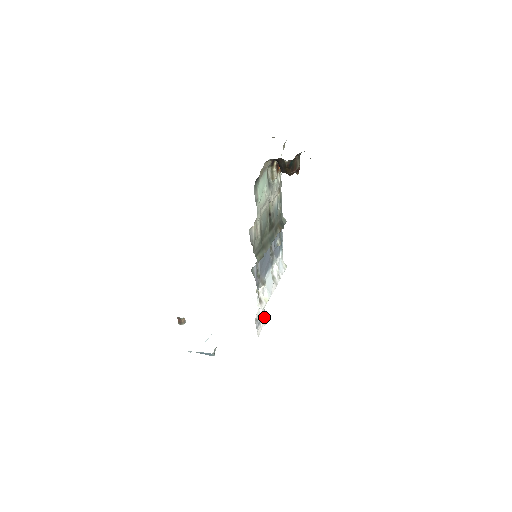
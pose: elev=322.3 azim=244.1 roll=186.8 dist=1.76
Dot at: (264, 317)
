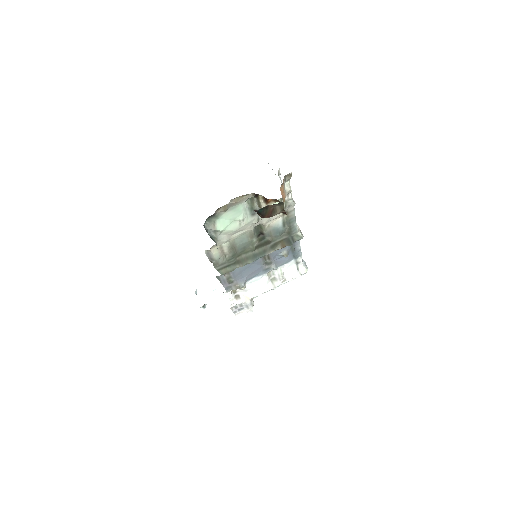
Dot at: (250, 306)
